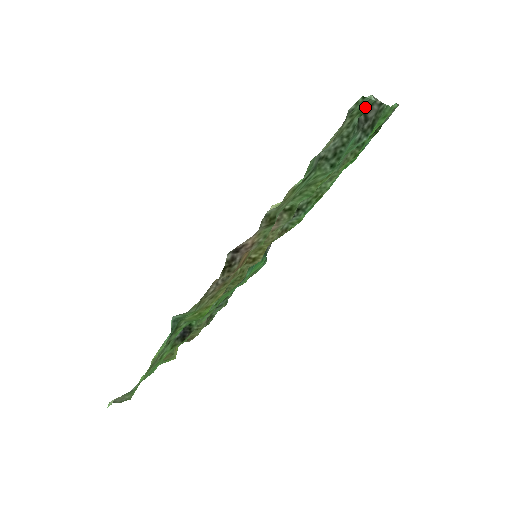
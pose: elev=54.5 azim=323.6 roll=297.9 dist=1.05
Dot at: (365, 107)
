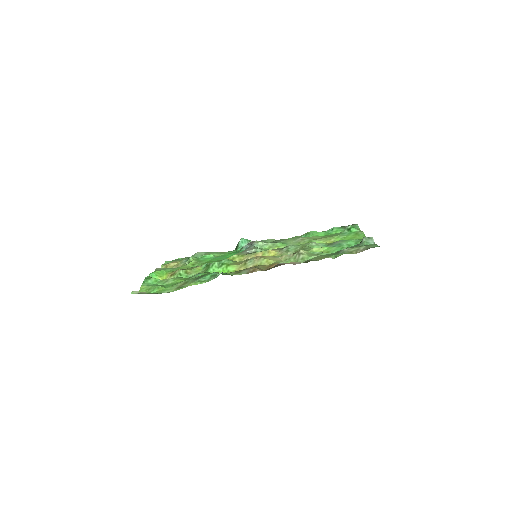
Dot at: occluded
